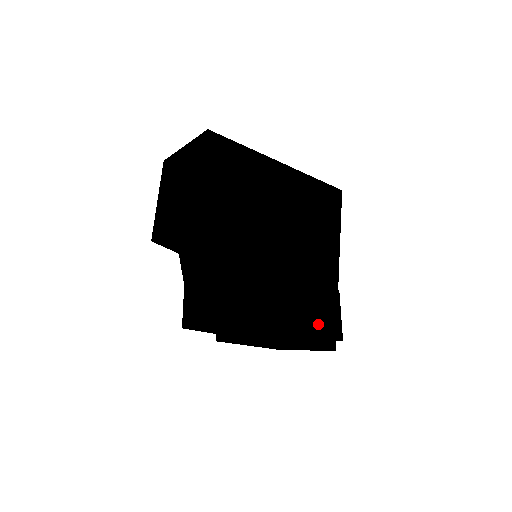
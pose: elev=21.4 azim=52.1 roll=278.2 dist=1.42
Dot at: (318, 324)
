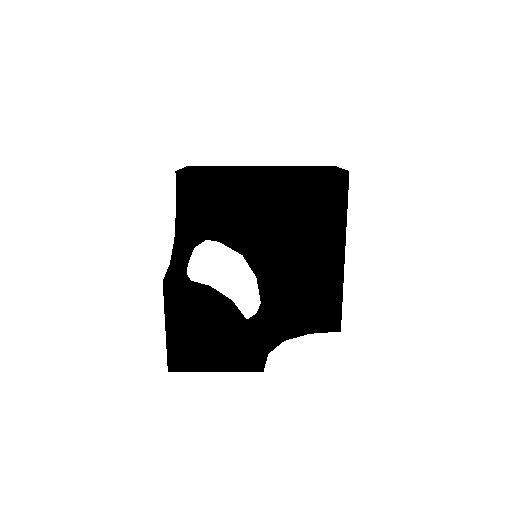
Dot at: (234, 363)
